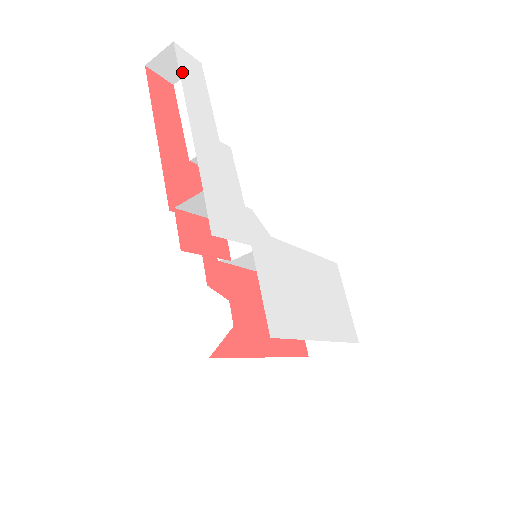
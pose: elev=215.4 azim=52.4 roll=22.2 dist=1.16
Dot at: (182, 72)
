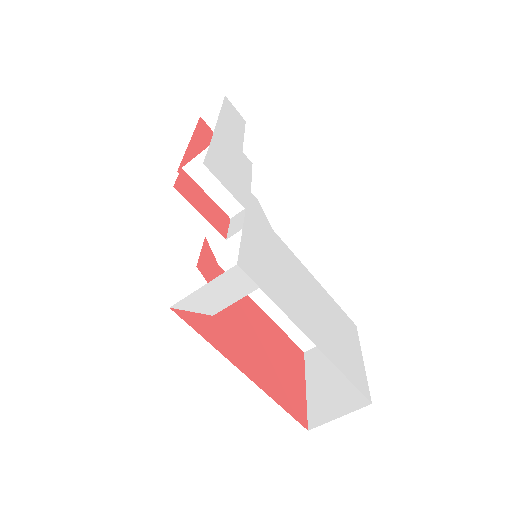
Dot at: (225, 107)
